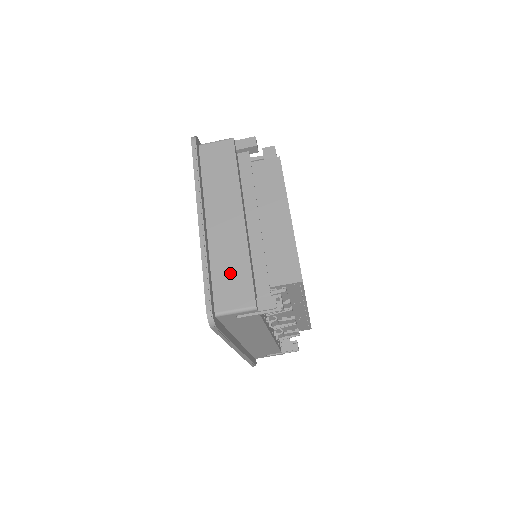
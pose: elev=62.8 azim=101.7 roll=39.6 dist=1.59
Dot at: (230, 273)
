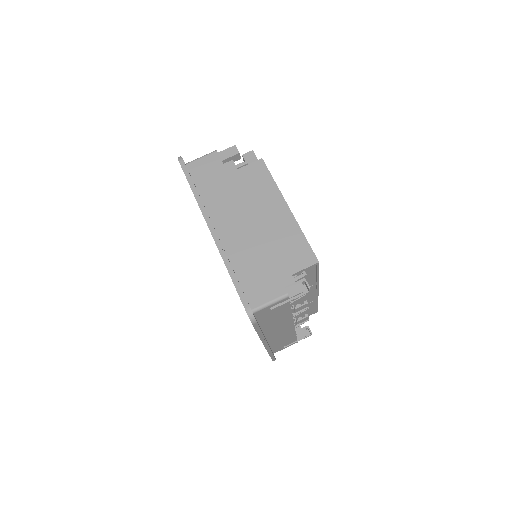
Dot at: (254, 271)
